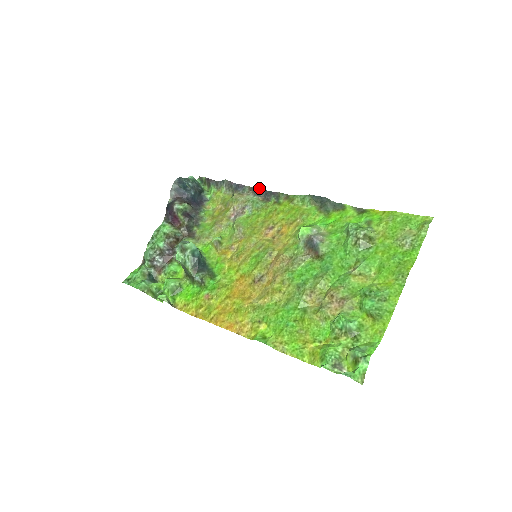
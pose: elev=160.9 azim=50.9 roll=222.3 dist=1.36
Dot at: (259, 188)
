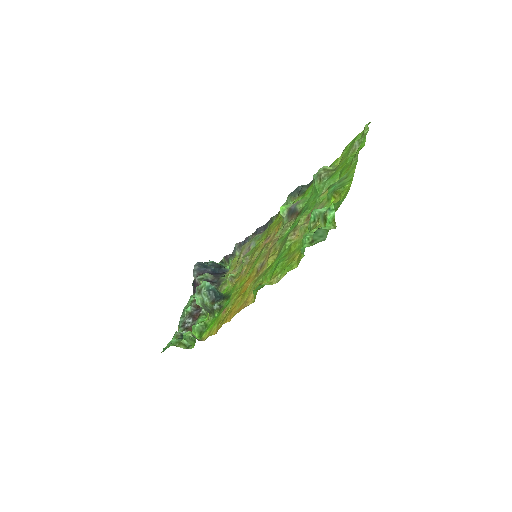
Dot at: (258, 228)
